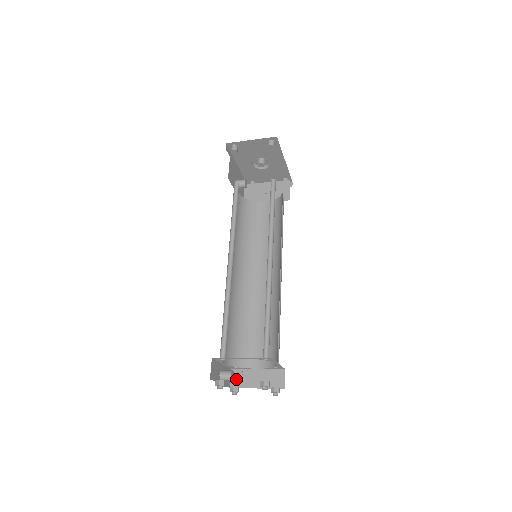
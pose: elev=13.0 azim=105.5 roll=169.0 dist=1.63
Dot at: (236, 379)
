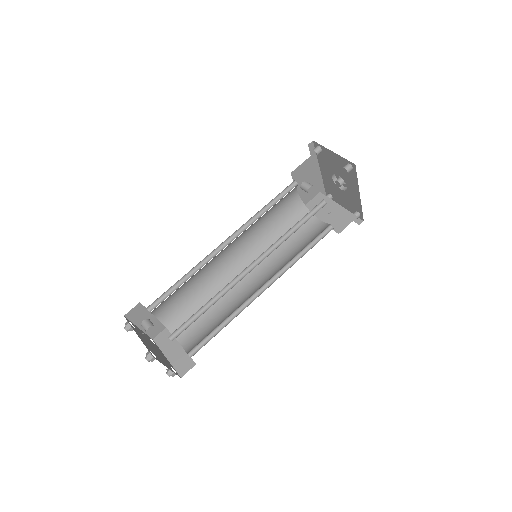
Dot at: (162, 337)
